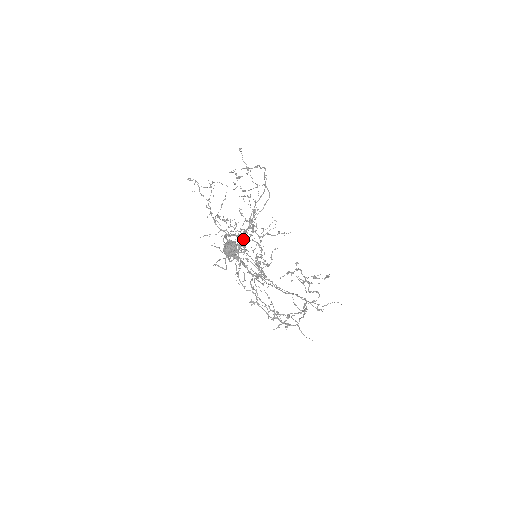
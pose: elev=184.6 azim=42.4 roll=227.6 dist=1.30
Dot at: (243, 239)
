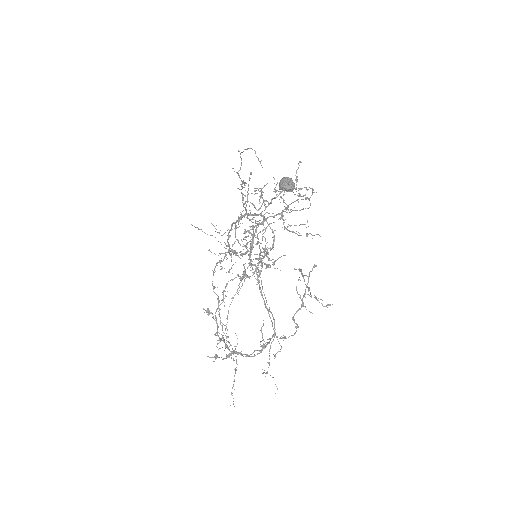
Dot at: occluded
